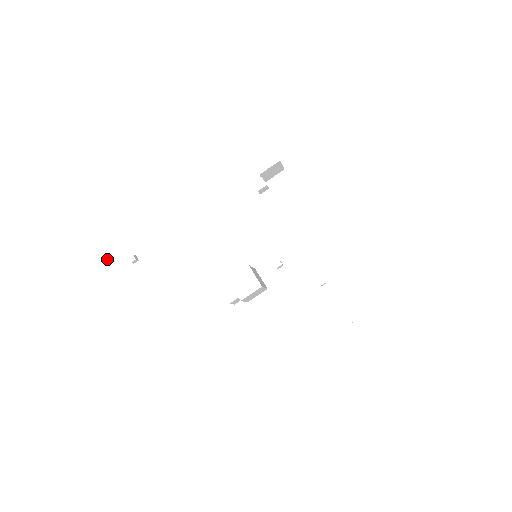
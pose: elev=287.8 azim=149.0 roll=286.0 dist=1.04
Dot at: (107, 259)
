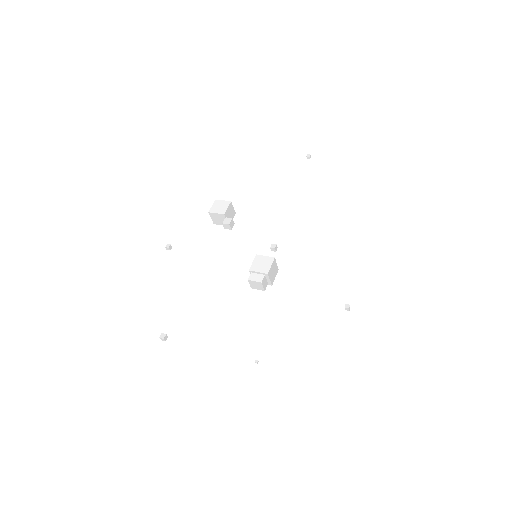
Dot at: (169, 244)
